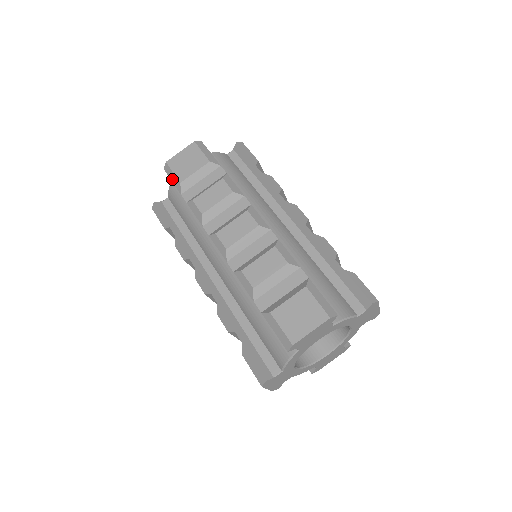
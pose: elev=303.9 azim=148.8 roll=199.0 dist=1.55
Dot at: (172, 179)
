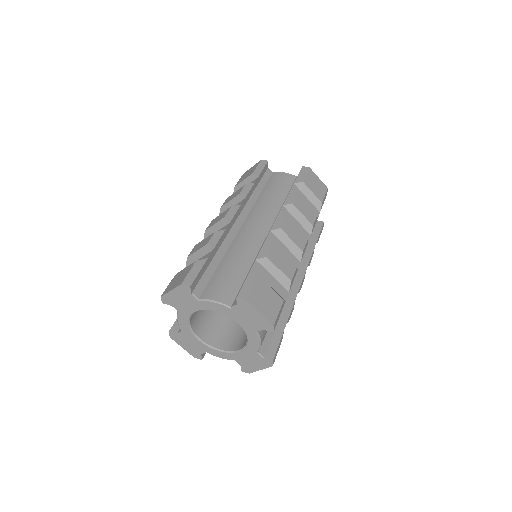
Dot at: occluded
